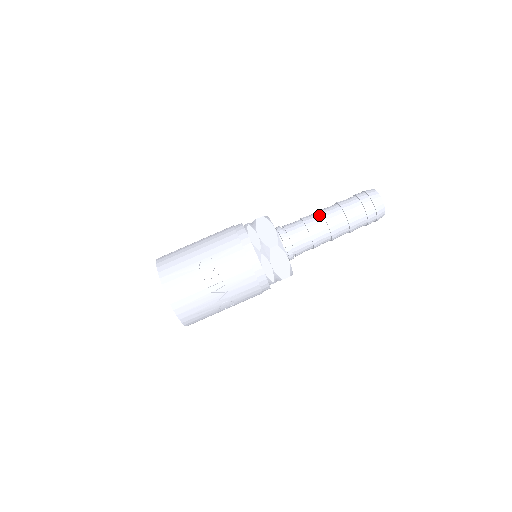
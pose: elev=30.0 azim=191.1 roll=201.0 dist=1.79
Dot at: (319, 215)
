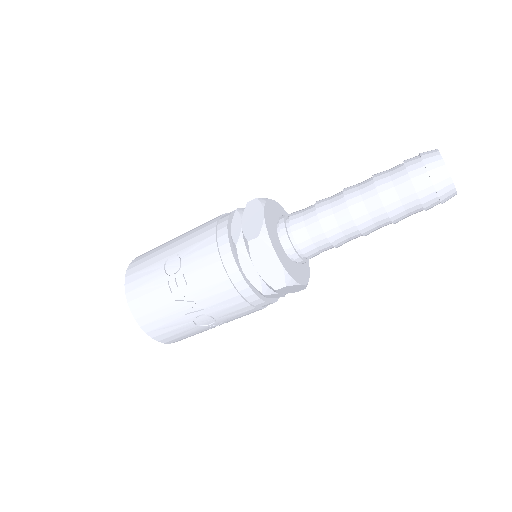
Dot at: (339, 194)
